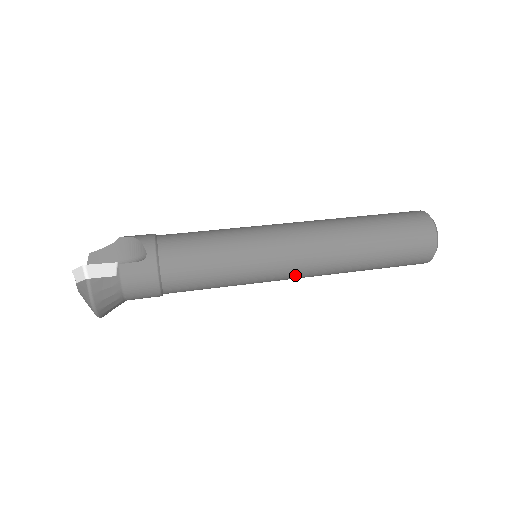
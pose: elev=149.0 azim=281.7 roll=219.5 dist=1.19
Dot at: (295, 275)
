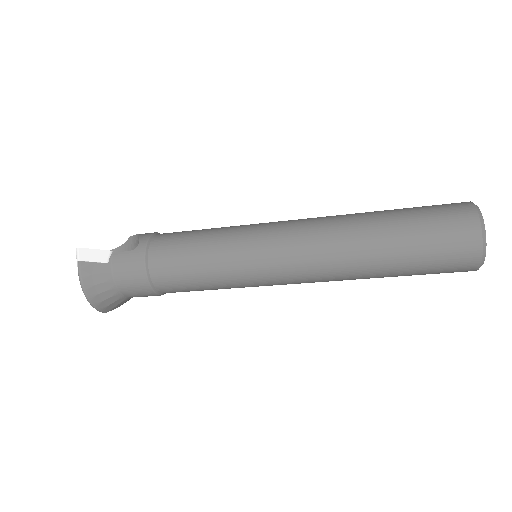
Dot at: (293, 274)
